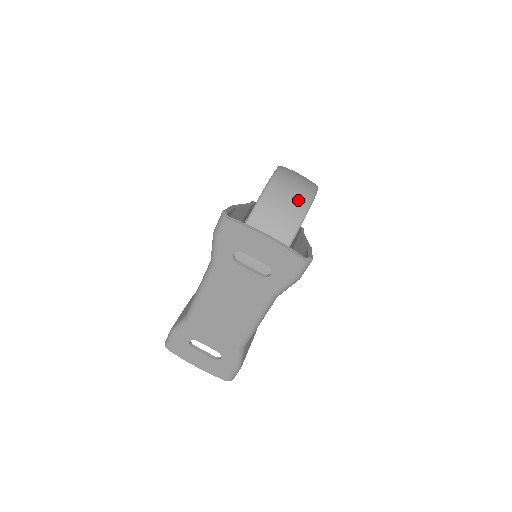
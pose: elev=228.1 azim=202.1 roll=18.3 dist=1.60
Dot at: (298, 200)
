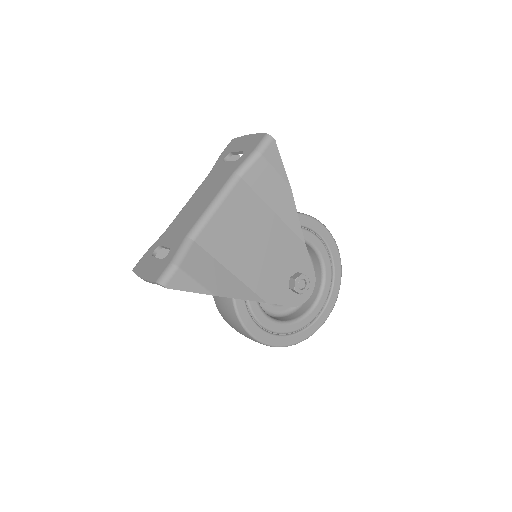
Dot at: occluded
